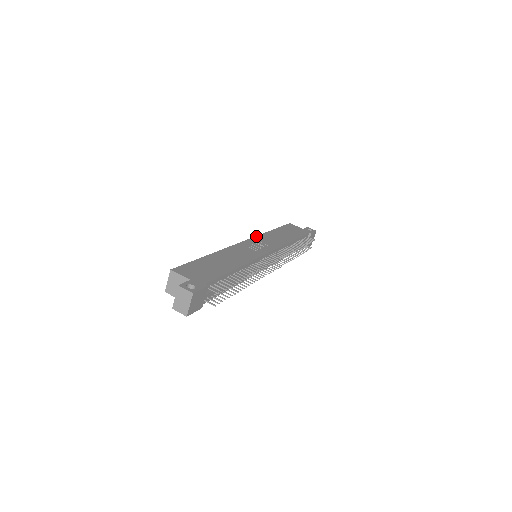
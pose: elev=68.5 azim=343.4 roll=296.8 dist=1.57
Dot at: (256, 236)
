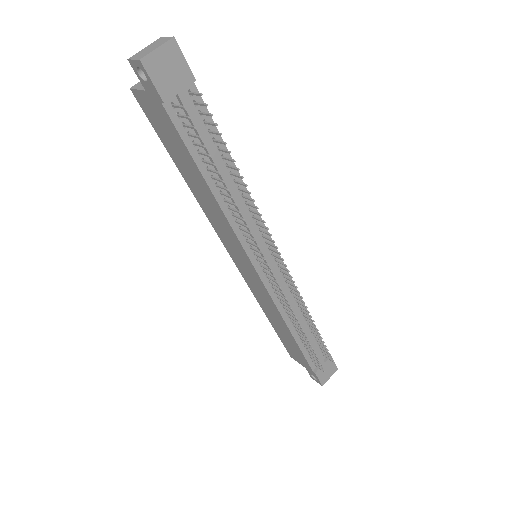
Dot at: occluded
